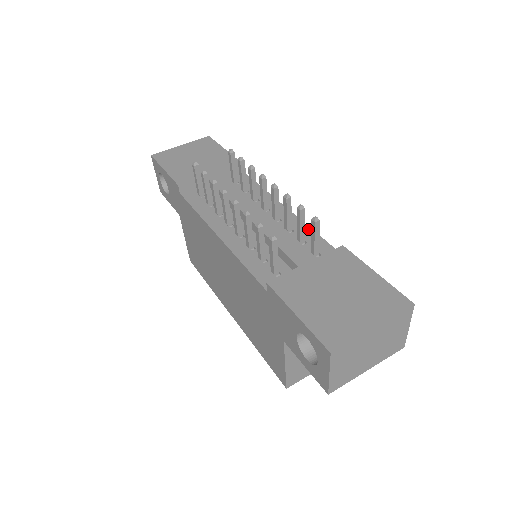
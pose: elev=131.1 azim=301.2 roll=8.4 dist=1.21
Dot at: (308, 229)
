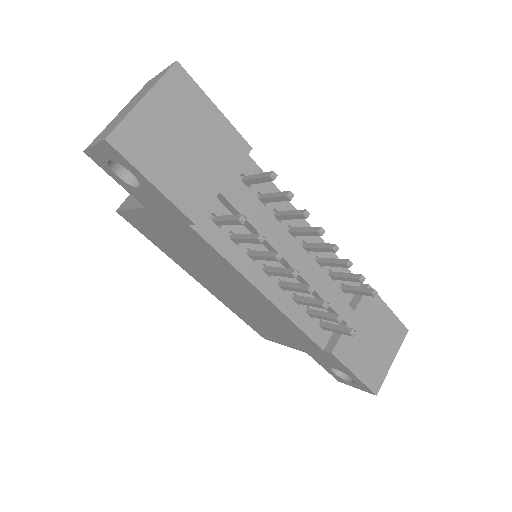
Dot at: (334, 257)
